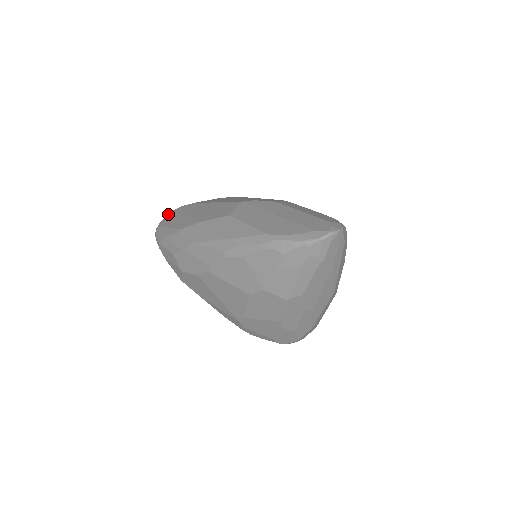
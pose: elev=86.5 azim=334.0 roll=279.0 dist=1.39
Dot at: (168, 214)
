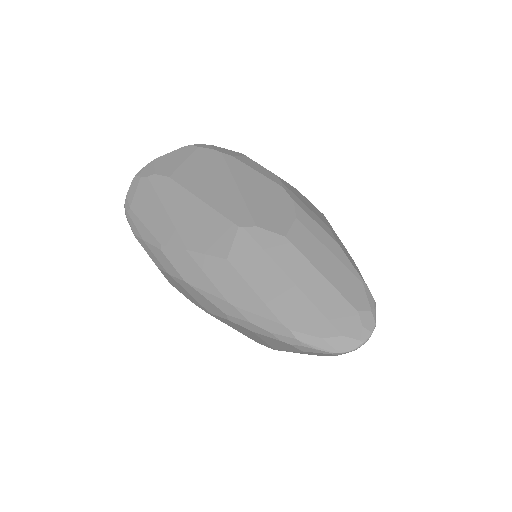
Dot at: (135, 182)
